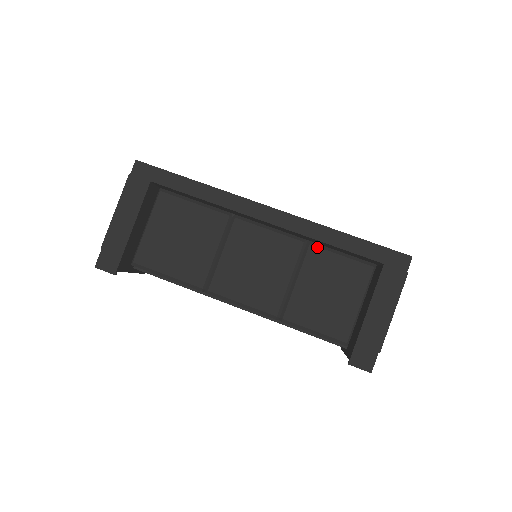
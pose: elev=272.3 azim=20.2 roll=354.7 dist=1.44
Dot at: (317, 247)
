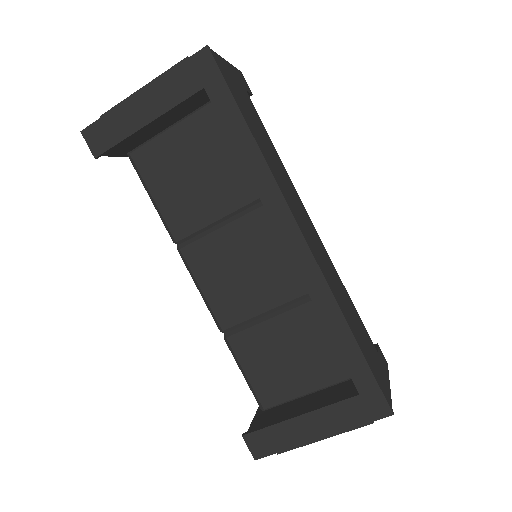
Dot at: occluded
